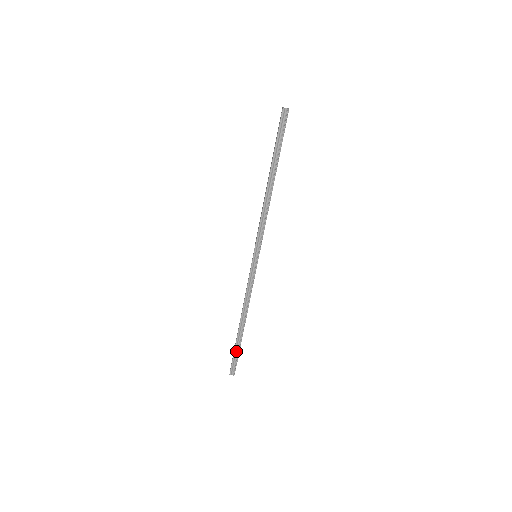
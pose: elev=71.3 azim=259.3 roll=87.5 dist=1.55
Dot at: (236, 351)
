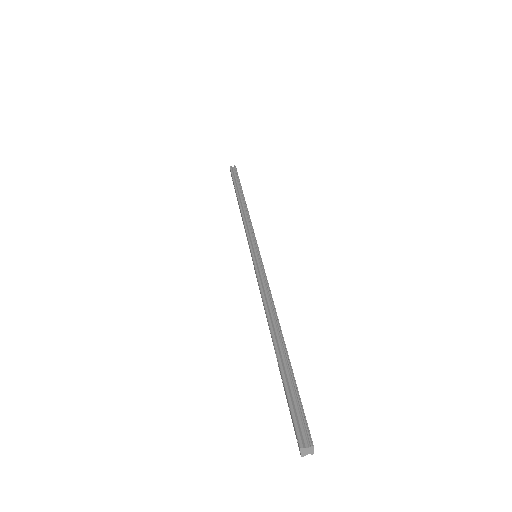
Dot at: (289, 388)
